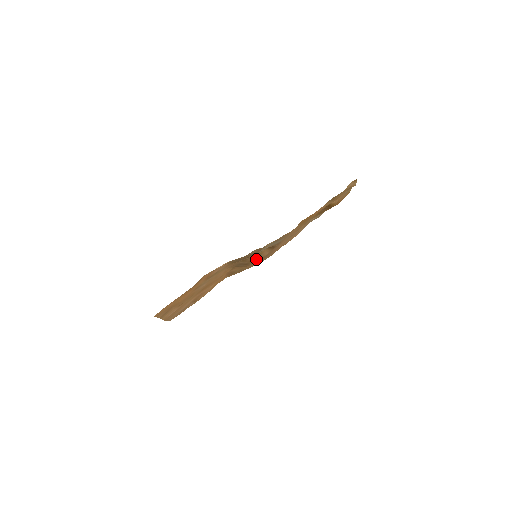
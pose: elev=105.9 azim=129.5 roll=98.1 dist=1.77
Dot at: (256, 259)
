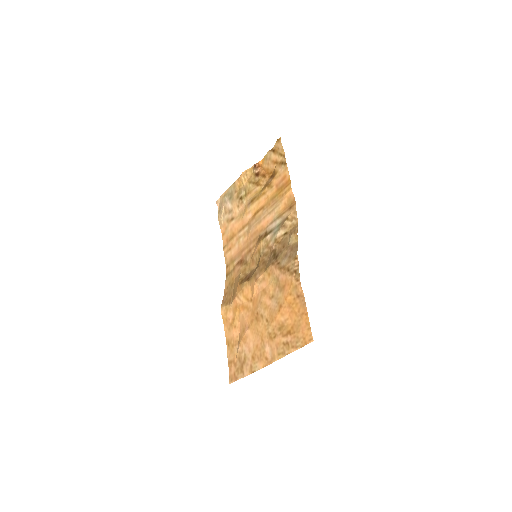
Dot at: (256, 259)
